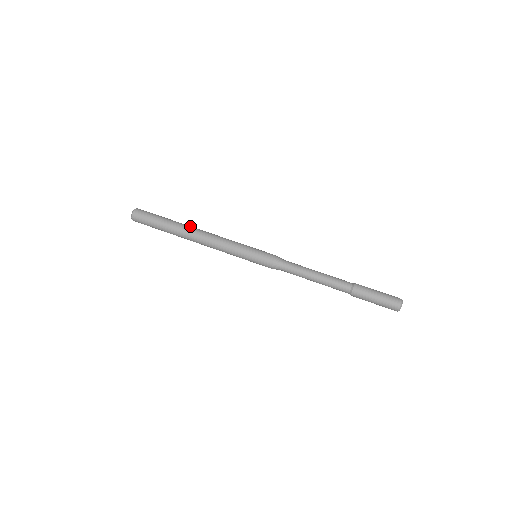
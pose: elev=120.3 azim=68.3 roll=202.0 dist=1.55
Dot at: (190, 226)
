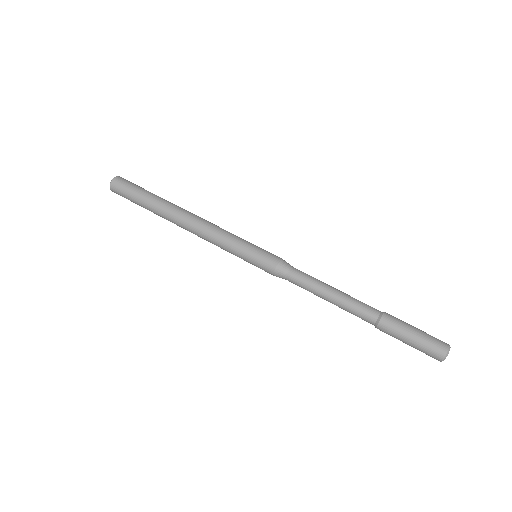
Dot at: occluded
